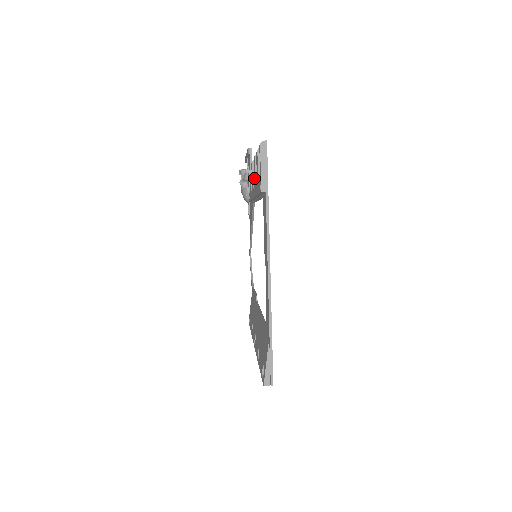
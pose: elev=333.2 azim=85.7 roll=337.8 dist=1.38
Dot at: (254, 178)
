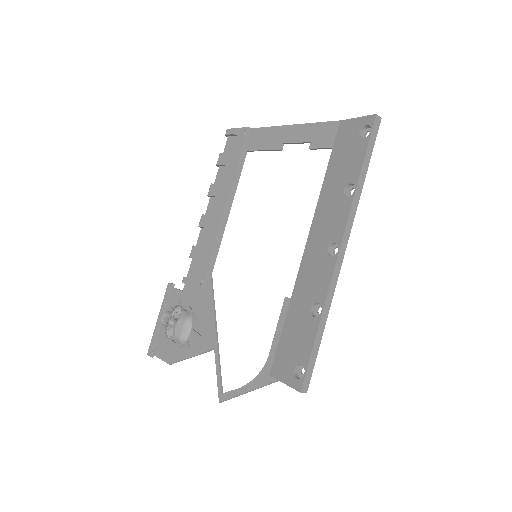
Dot at: (219, 192)
